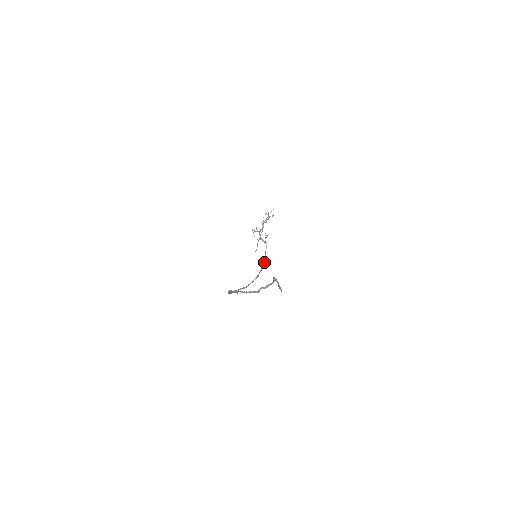
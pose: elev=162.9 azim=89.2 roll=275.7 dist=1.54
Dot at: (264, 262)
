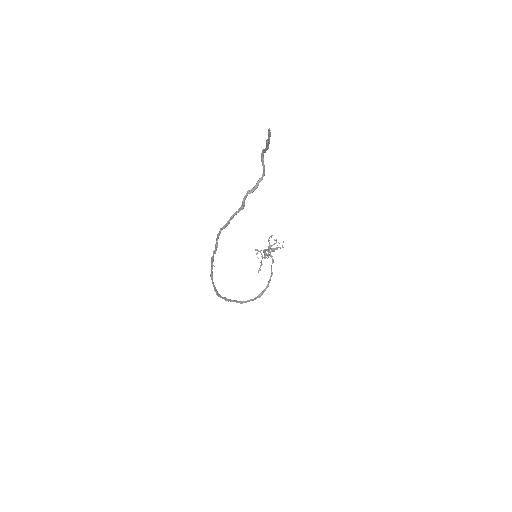
Dot at: (270, 278)
